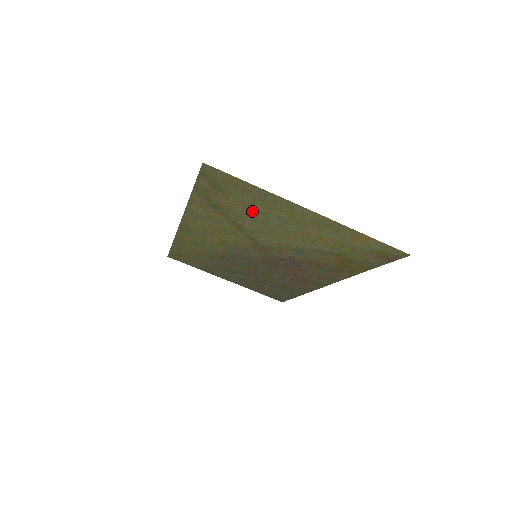
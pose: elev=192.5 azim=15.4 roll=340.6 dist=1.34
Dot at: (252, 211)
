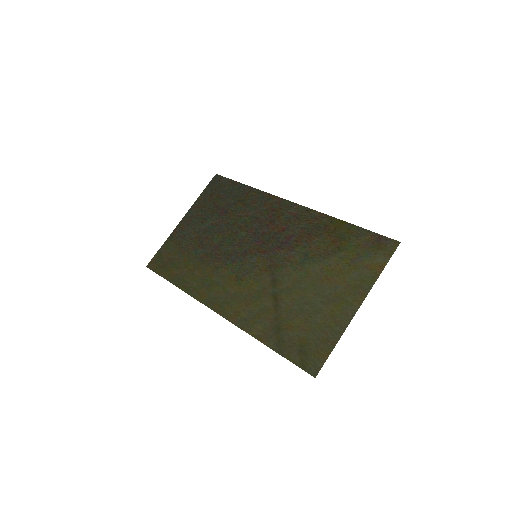
Dot at: (307, 317)
